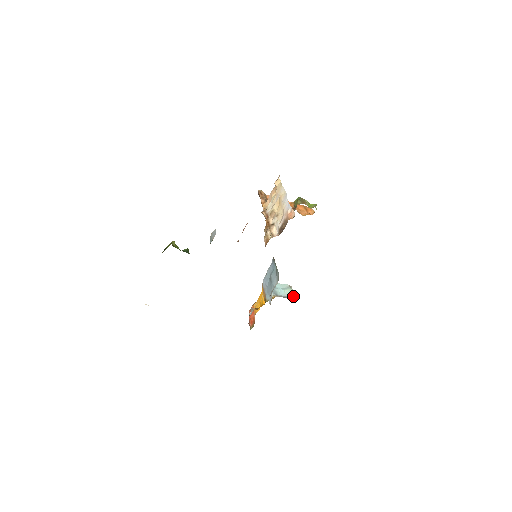
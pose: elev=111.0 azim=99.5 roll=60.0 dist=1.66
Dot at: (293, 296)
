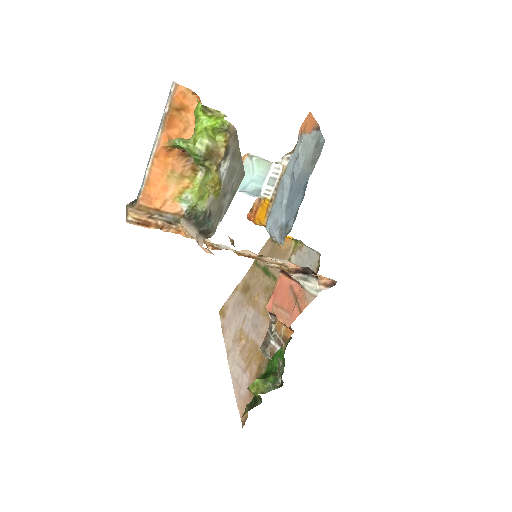
Dot at: (269, 165)
